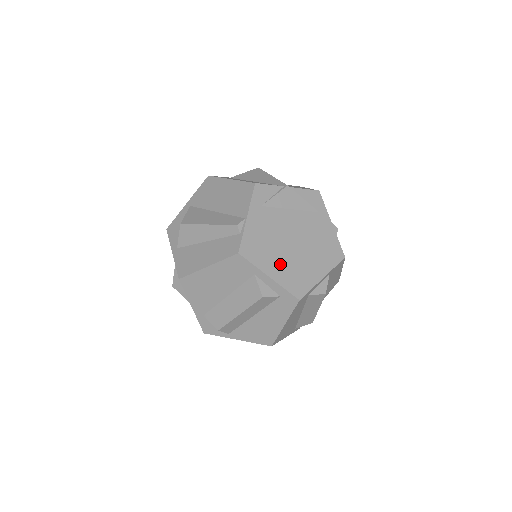
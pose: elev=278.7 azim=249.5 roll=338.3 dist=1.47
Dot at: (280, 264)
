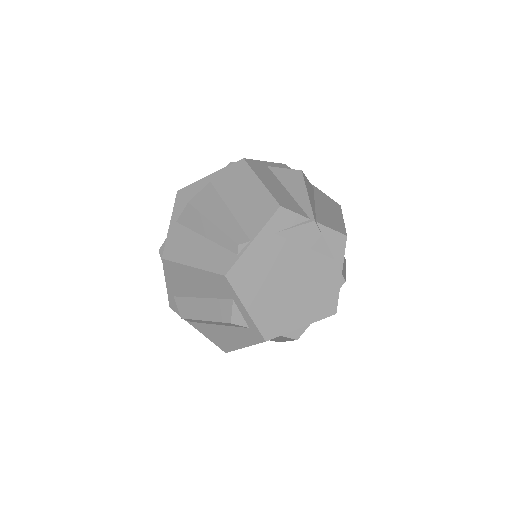
Dot at: (264, 300)
